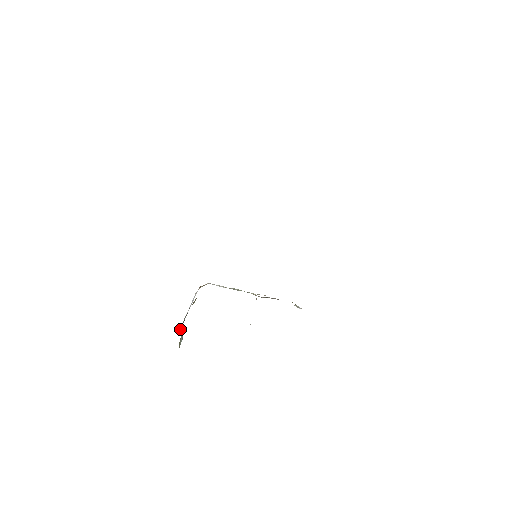
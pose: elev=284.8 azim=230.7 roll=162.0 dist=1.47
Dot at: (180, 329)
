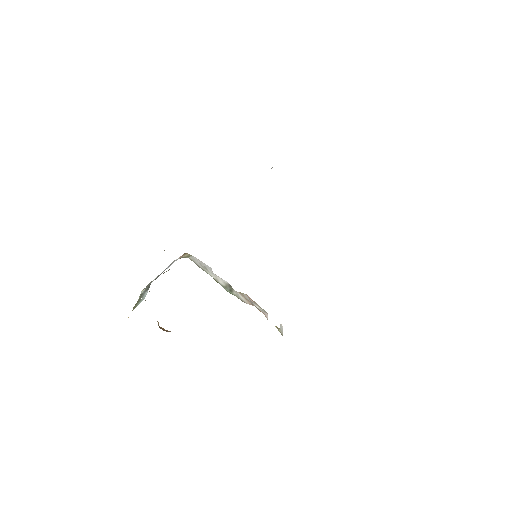
Dot at: (141, 292)
